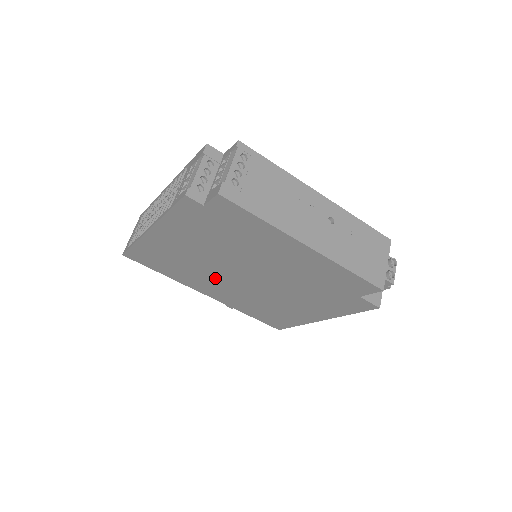
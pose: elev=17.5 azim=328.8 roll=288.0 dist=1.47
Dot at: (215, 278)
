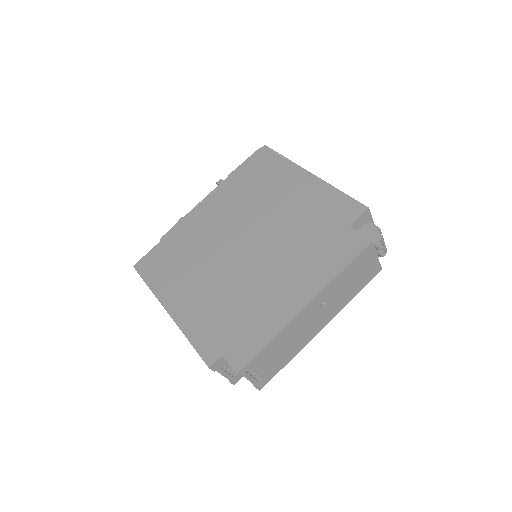
Dot at: occluded
